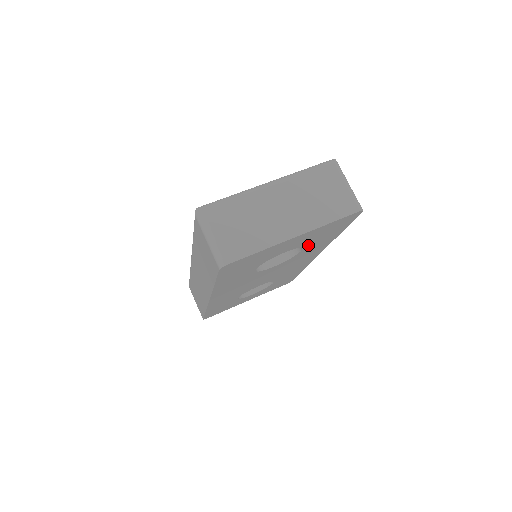
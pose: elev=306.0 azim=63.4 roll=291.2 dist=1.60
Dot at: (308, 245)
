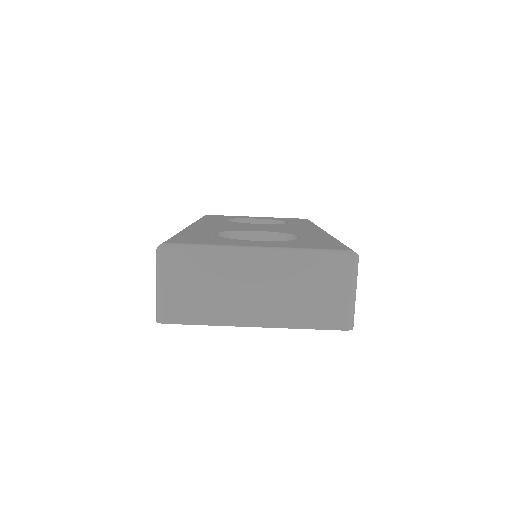
Dot at: occluded
